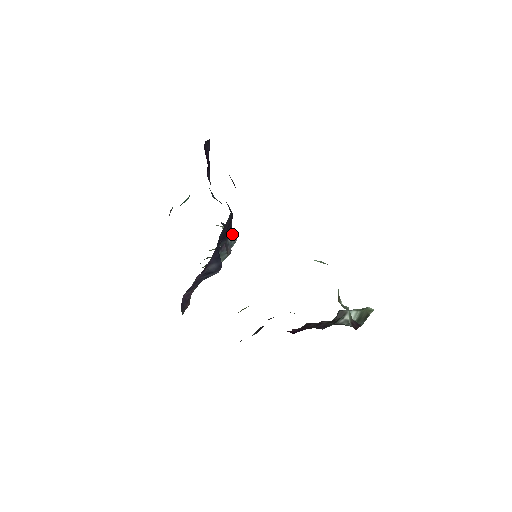
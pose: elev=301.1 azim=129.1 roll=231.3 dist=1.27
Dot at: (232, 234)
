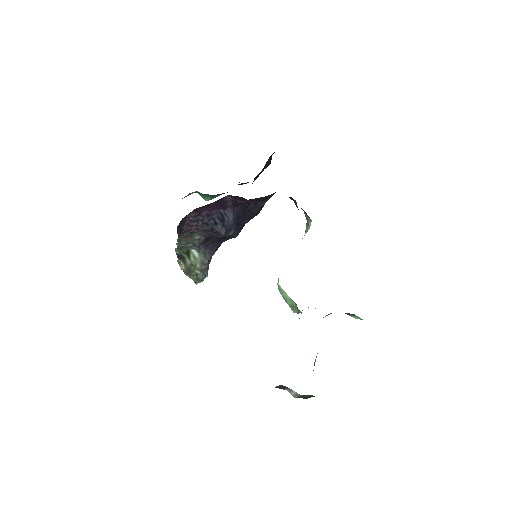
Dot at: (208, 267)
